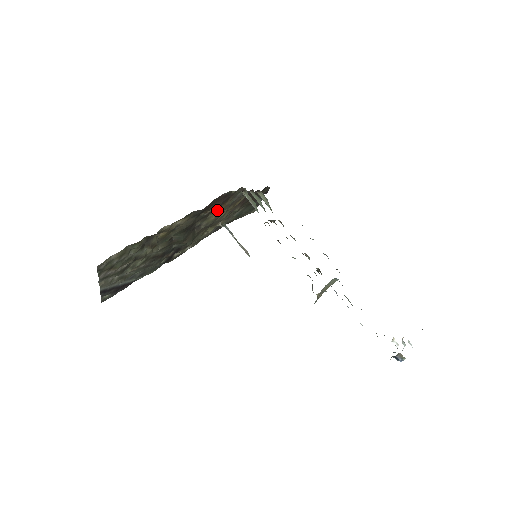
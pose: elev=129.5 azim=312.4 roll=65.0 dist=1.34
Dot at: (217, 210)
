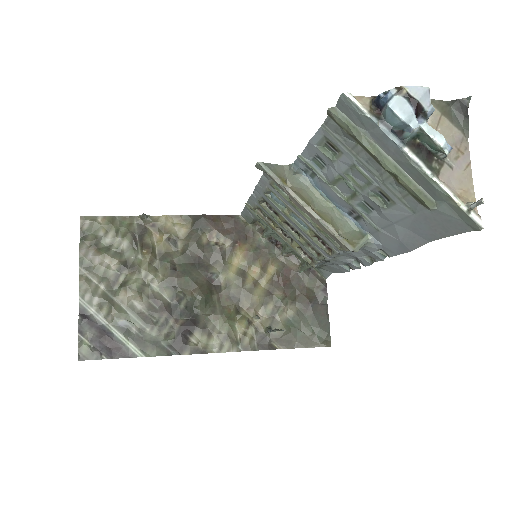
Dot at: (233, 252)
